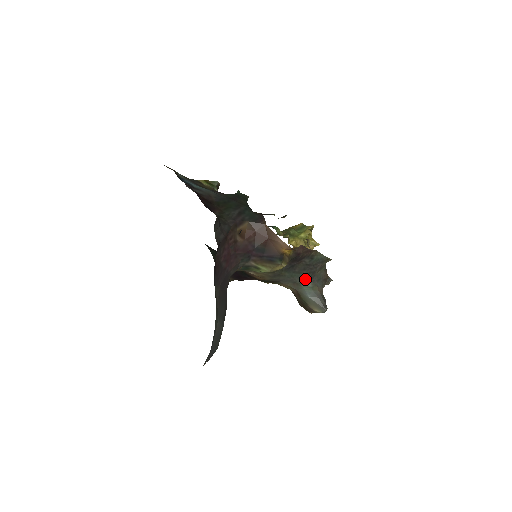
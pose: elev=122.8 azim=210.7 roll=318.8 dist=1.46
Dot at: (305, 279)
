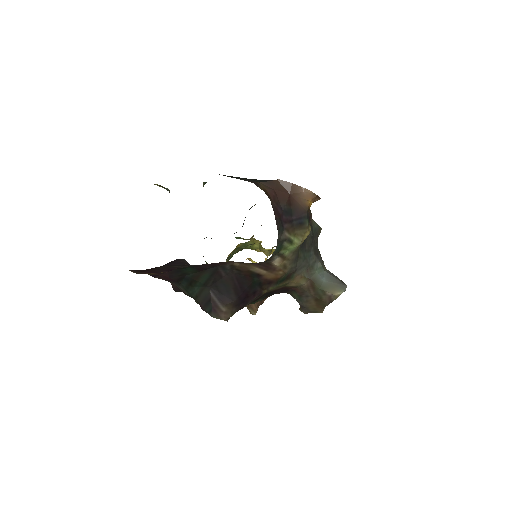
Dot at: (314, 258)
